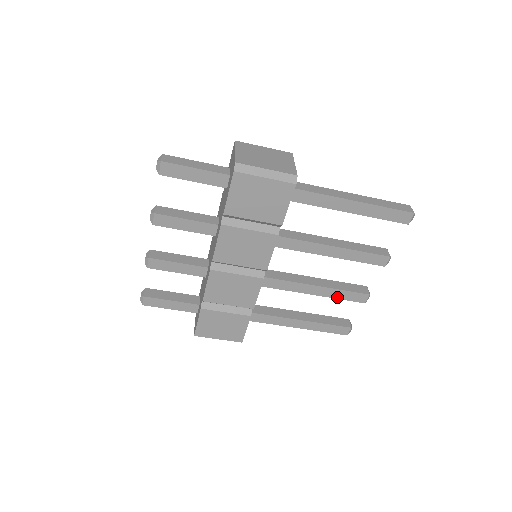
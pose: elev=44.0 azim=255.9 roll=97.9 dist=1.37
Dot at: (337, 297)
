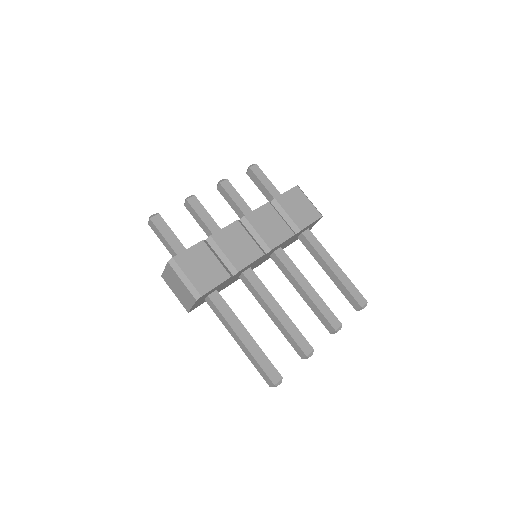
Dot at: (290, 332)
